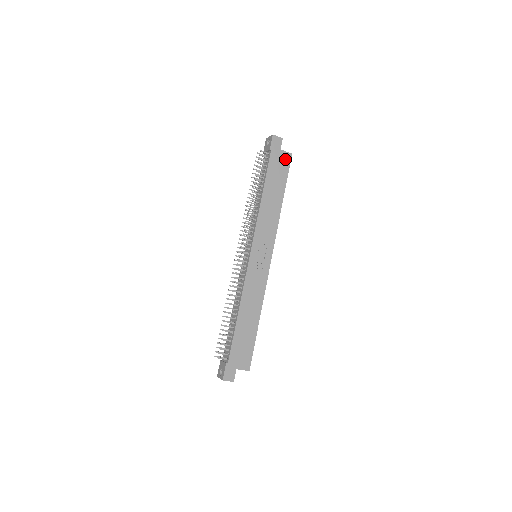
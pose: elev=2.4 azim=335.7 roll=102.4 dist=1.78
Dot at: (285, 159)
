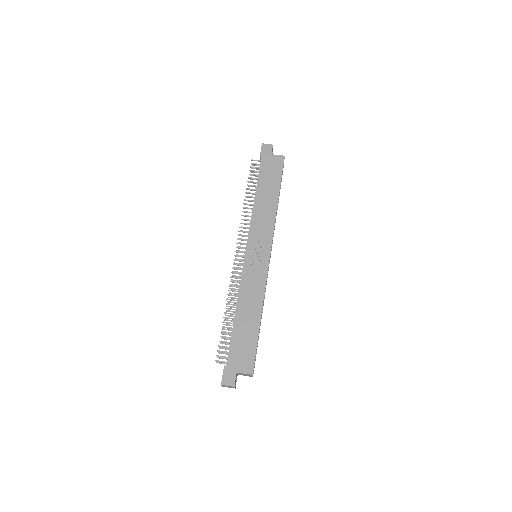
Dot at: (277, 162)
